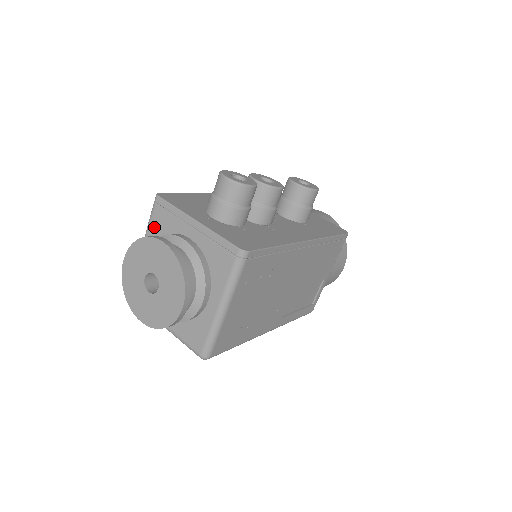
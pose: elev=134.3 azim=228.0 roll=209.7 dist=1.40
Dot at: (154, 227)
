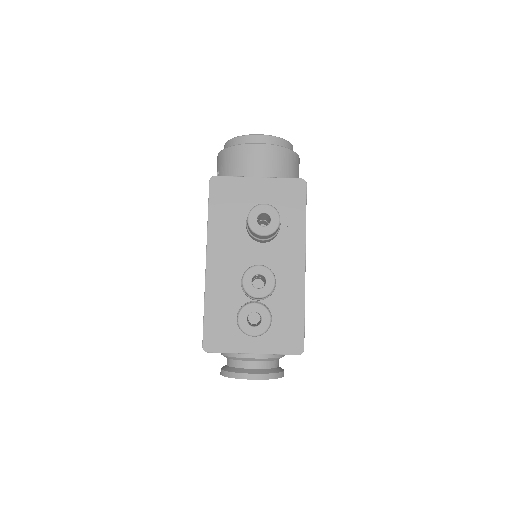
Dot at: occluded
